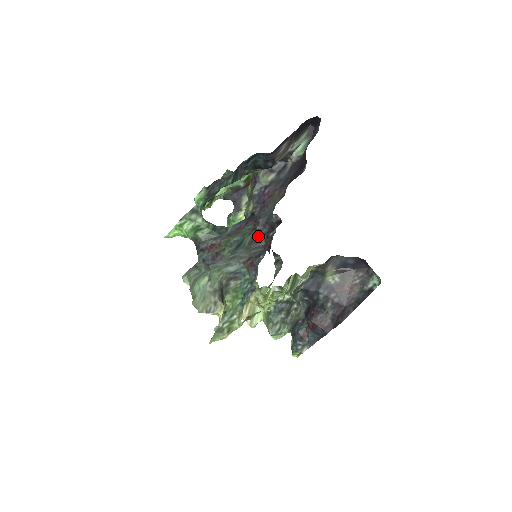
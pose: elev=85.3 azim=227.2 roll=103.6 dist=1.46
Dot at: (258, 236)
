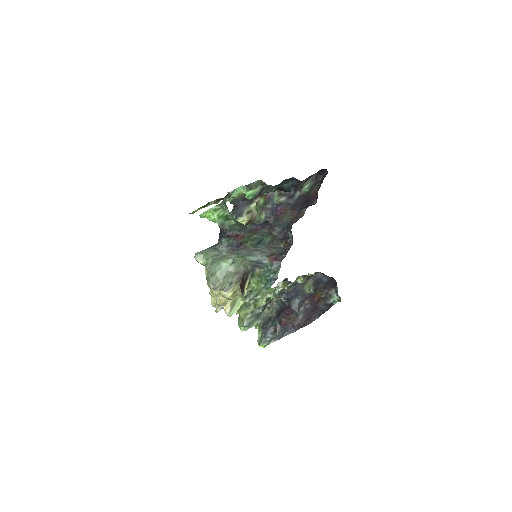
Dot at: (277, 239)
